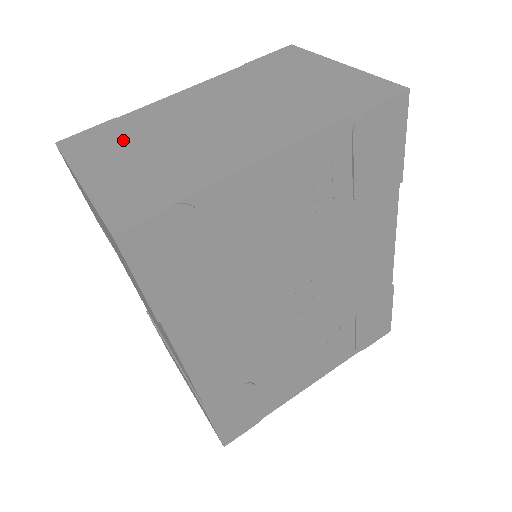
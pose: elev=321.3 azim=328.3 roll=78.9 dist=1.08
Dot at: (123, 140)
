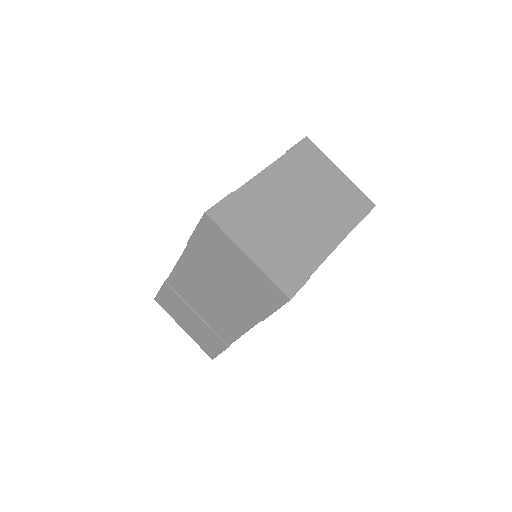
Dot at: (252, 219)
